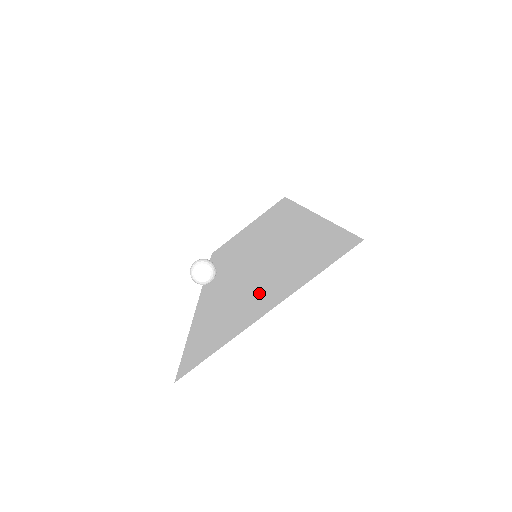
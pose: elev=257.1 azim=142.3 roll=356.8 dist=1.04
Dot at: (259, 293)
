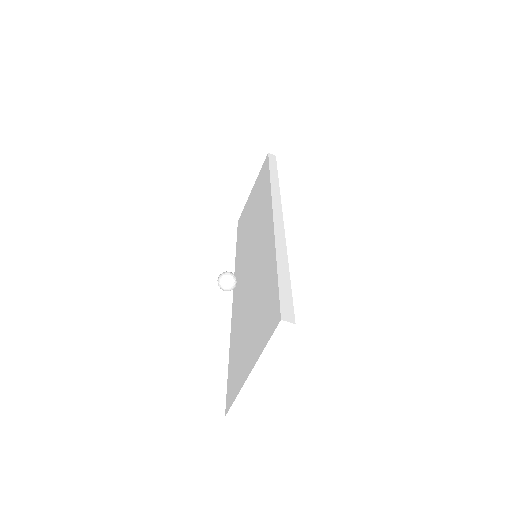
Dot at: (250, 339)
